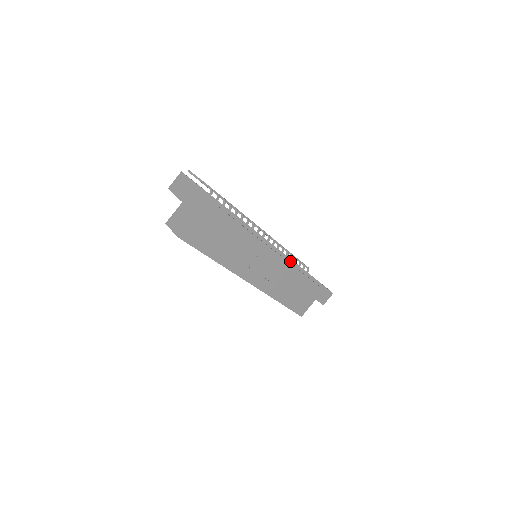
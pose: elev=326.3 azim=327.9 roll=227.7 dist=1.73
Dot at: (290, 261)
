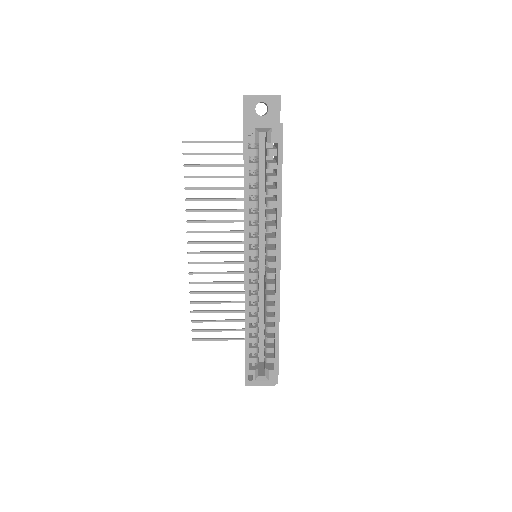
Dot at: occluded
